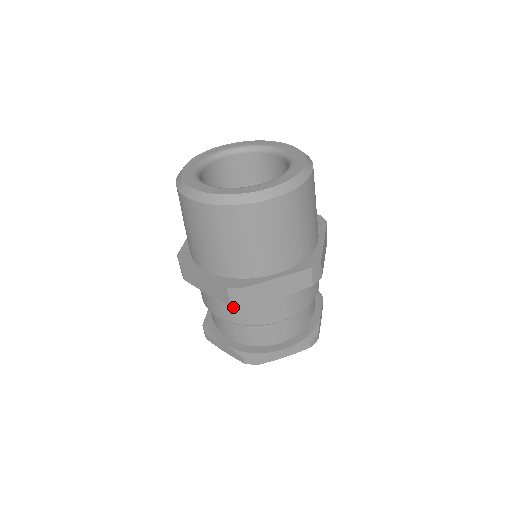
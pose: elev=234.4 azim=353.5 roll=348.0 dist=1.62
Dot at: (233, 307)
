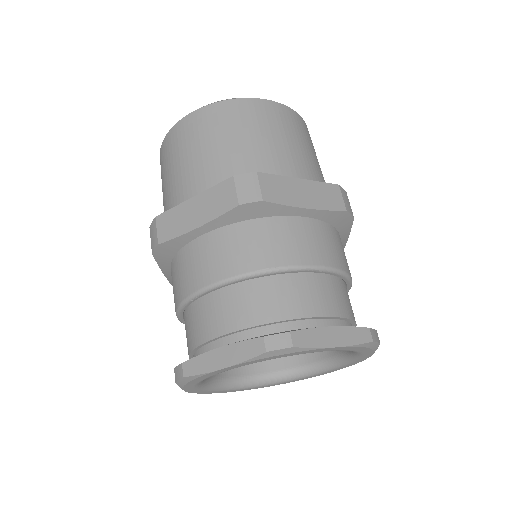
Dot at: (173, 278)
